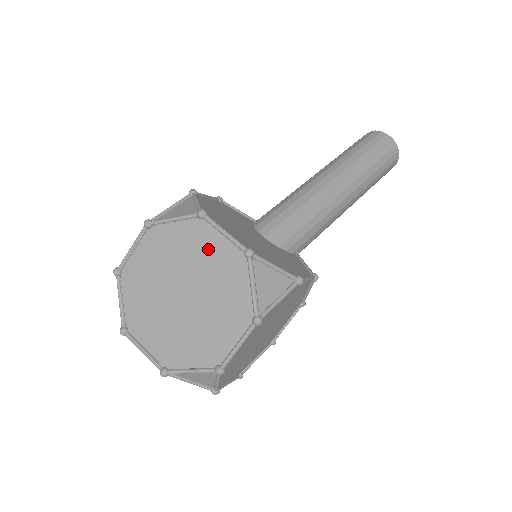
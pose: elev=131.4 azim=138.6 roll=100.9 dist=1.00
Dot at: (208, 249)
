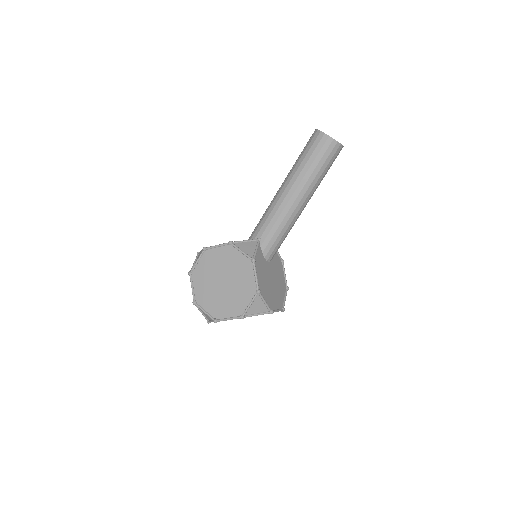
Dot at: occluded
